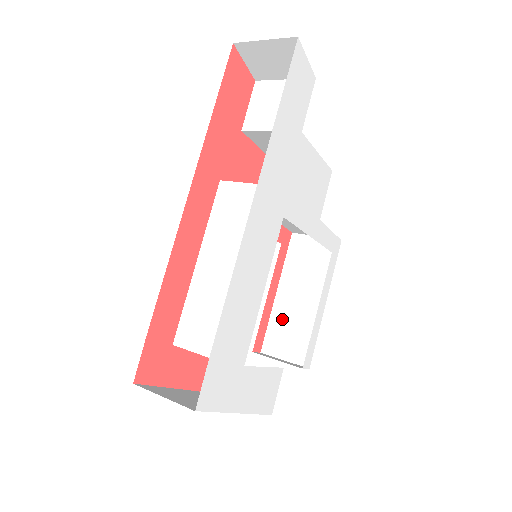
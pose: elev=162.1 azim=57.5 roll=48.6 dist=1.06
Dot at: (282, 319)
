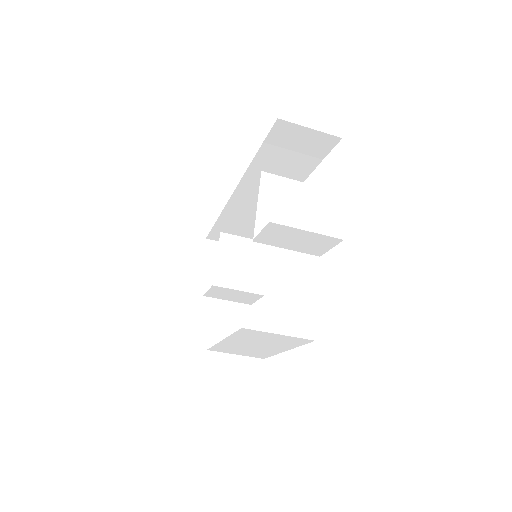
Dot at: occluded
